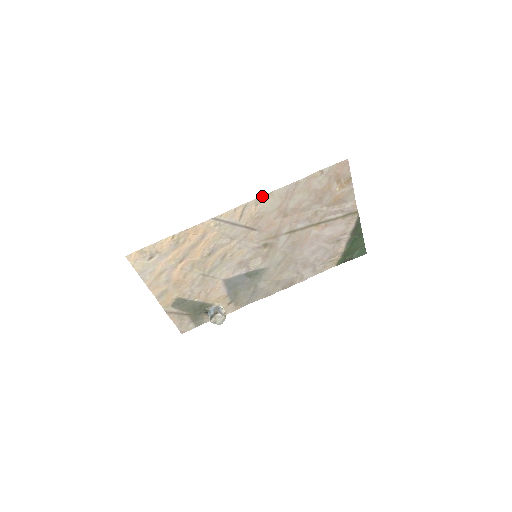
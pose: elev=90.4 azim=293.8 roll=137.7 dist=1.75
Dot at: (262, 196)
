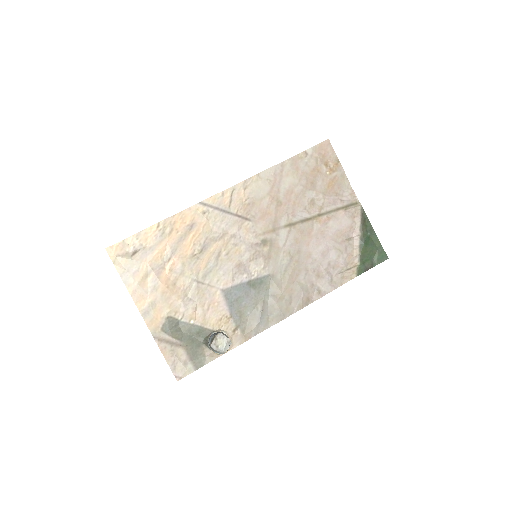
Dot at: (249, 178)
